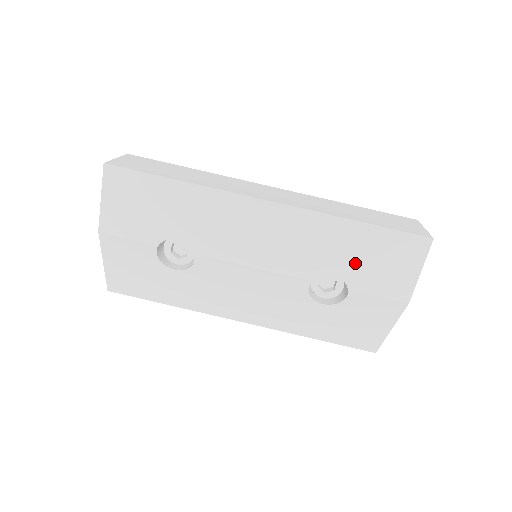
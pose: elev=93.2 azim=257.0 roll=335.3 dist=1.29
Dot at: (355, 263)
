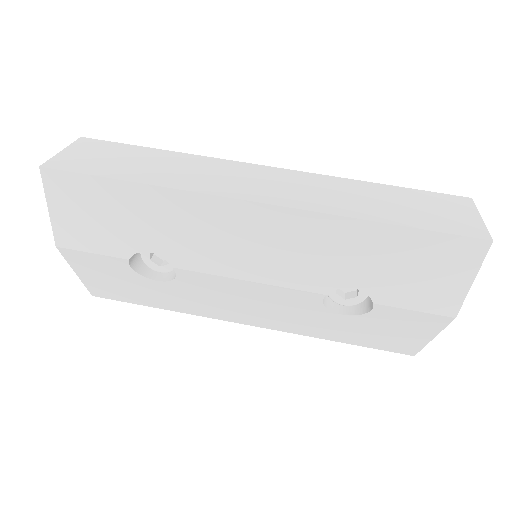
Dot at: (381, 273)
